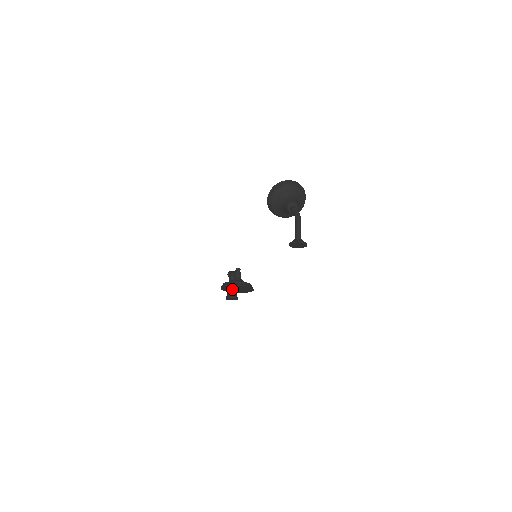
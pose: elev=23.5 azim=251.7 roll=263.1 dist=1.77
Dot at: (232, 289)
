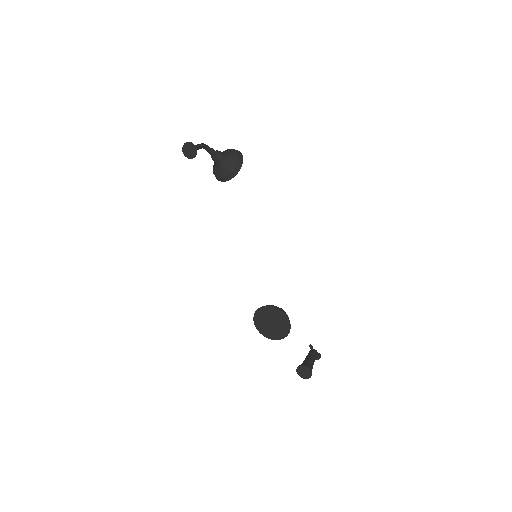
Dot at: (269, 327)
